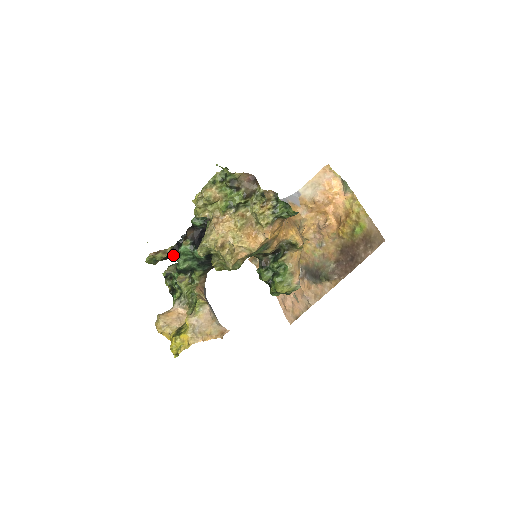
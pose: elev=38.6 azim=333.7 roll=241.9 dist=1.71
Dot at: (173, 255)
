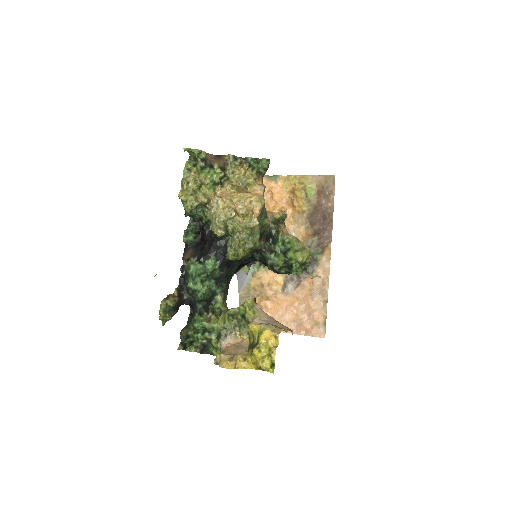
Dot at: (182, 299)
